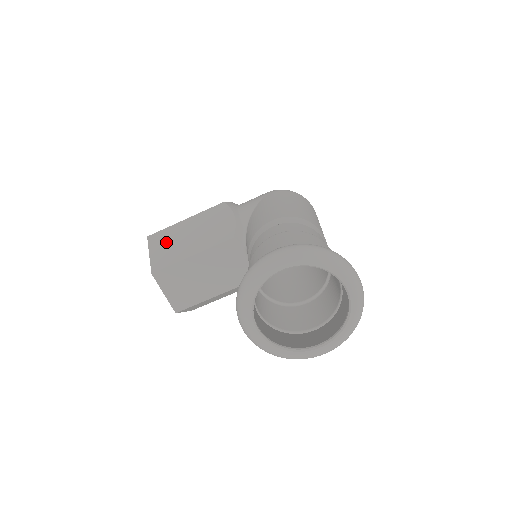
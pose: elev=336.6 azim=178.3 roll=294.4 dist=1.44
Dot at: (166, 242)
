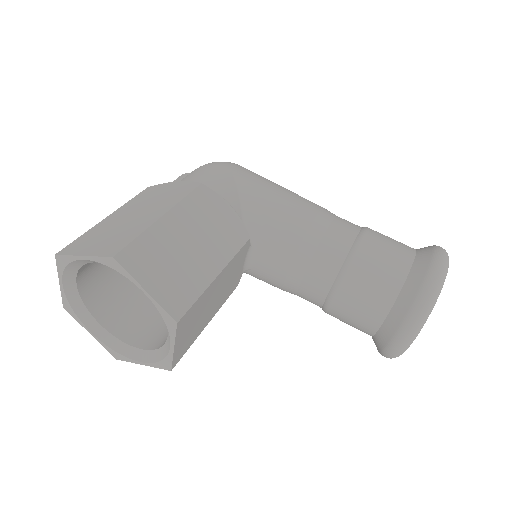
Dot at: (161, 261)
